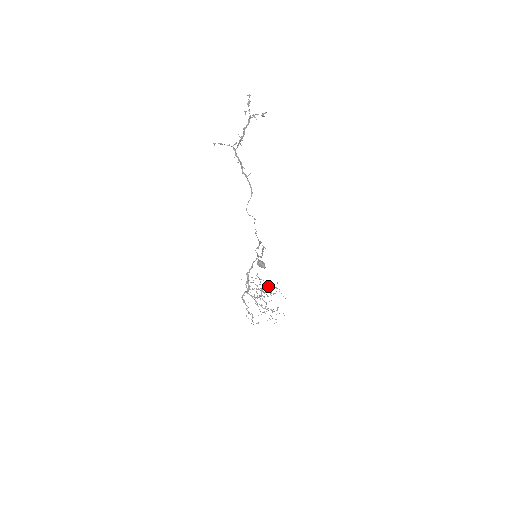
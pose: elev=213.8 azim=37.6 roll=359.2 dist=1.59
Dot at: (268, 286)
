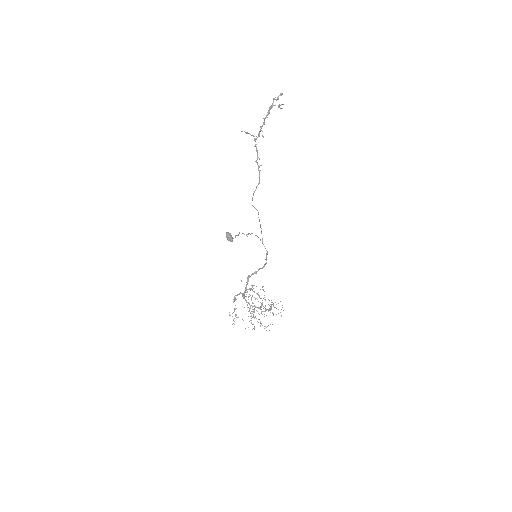
Dot at: occluded
